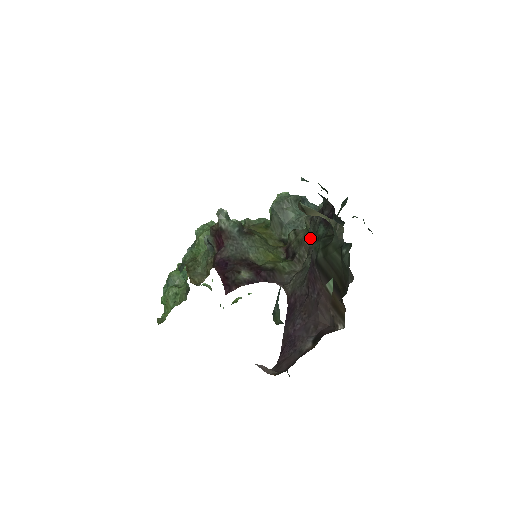
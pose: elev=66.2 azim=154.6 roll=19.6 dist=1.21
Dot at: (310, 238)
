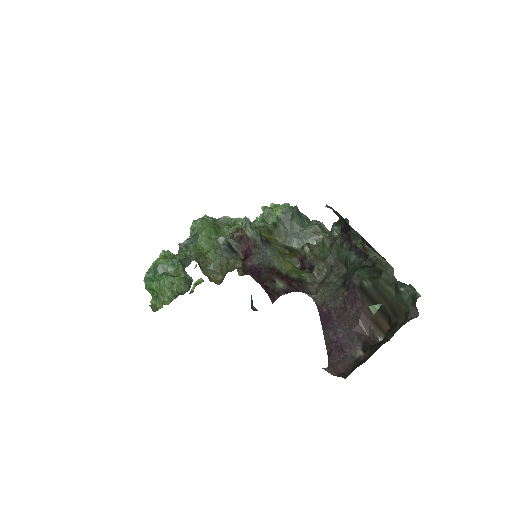
Dot at: (332, 257)
